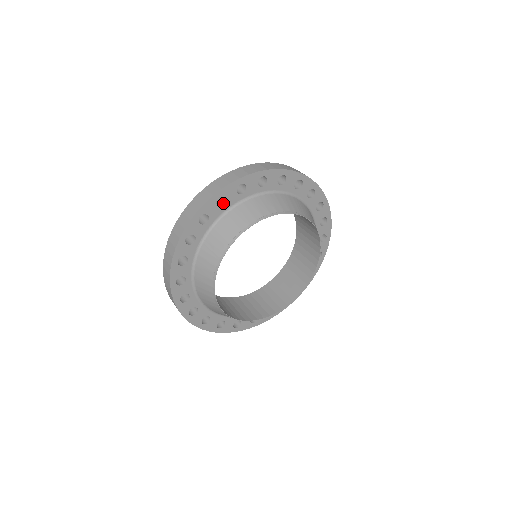
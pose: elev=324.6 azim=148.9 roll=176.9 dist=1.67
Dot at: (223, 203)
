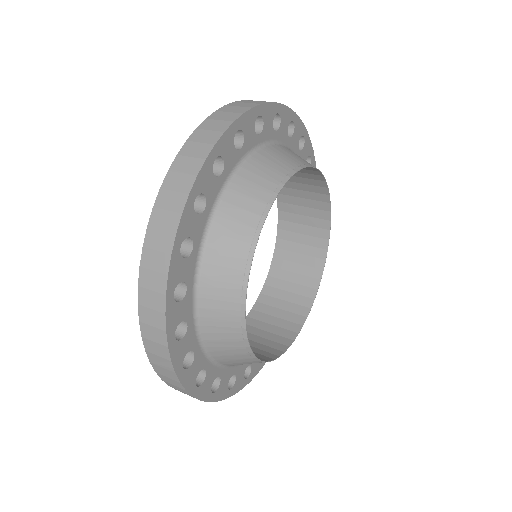
Dot at: occluded
